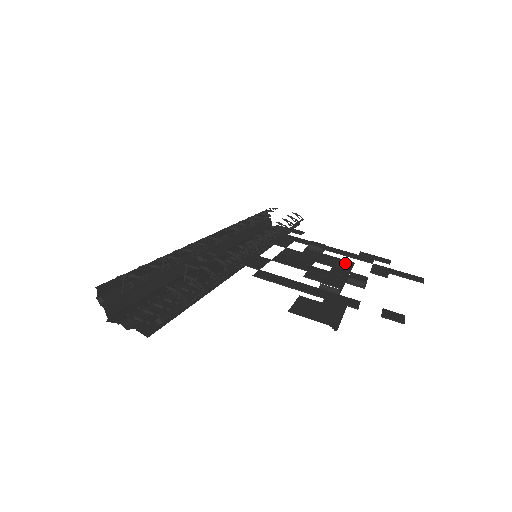
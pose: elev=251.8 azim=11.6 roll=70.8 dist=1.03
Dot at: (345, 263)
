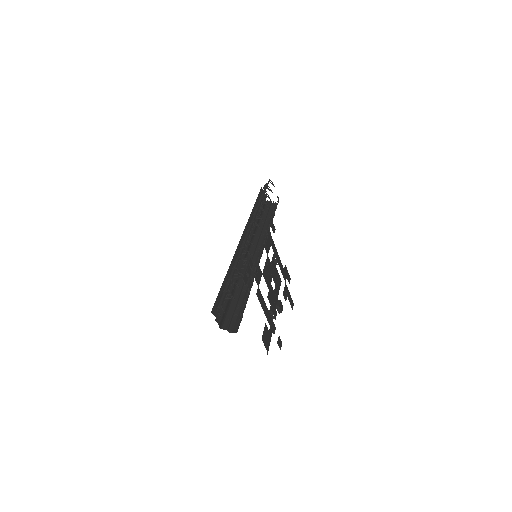
Dot at: (279, 282)
